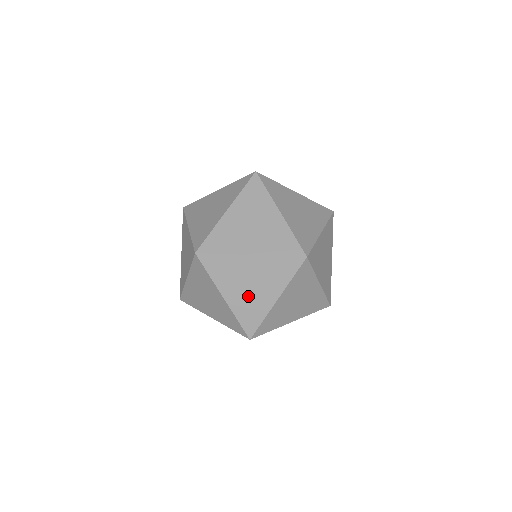
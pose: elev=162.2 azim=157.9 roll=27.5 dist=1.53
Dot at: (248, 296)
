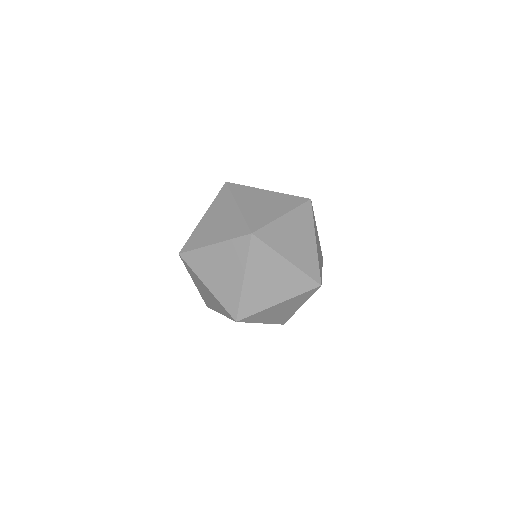
Dot at: occluded
